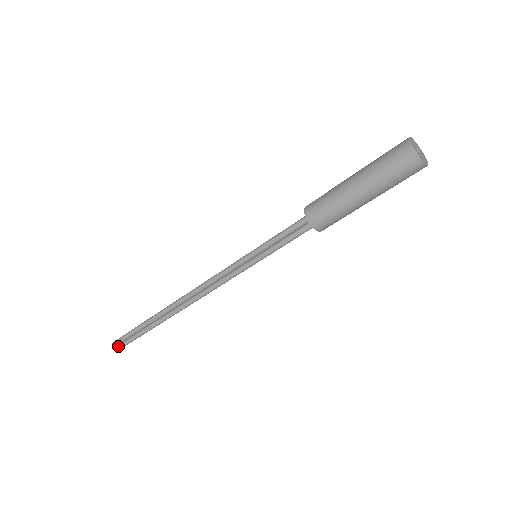
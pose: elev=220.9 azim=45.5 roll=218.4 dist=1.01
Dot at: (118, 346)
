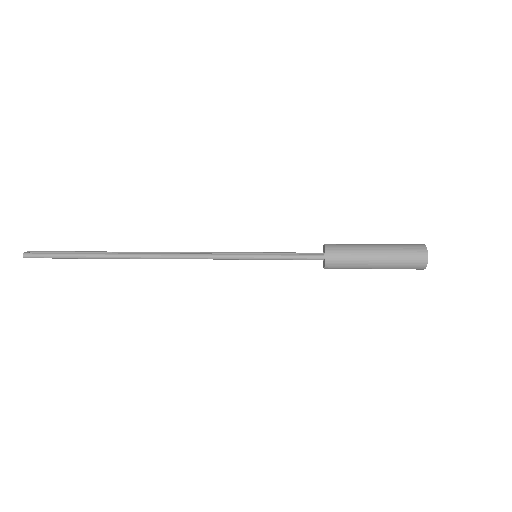
Dot at: (36, 257)
